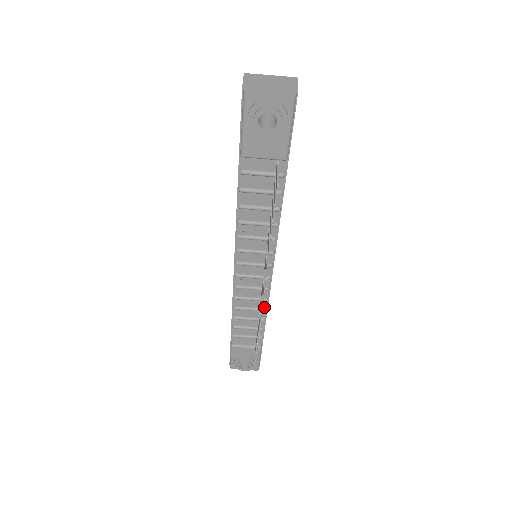
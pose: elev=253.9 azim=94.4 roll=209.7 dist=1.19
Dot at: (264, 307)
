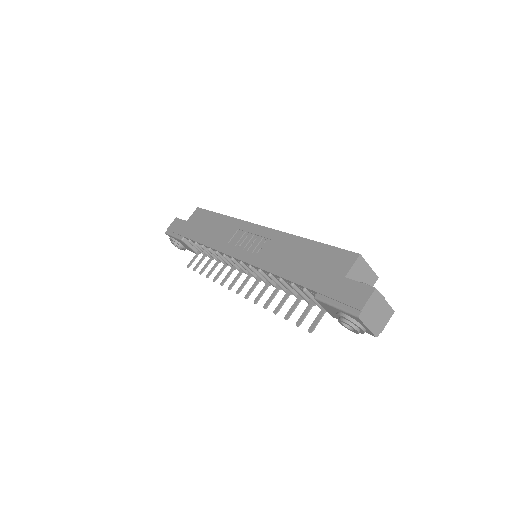
Dot at: occluded
